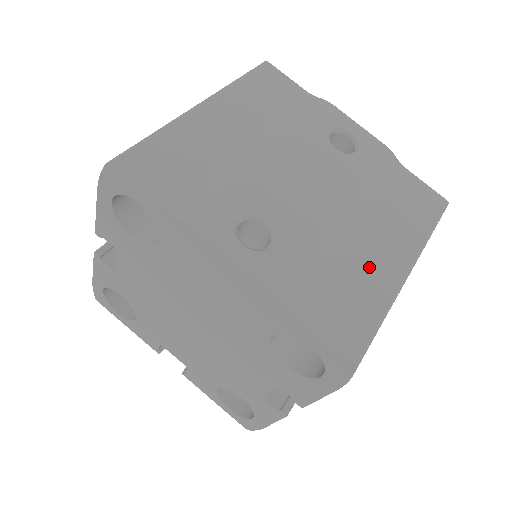
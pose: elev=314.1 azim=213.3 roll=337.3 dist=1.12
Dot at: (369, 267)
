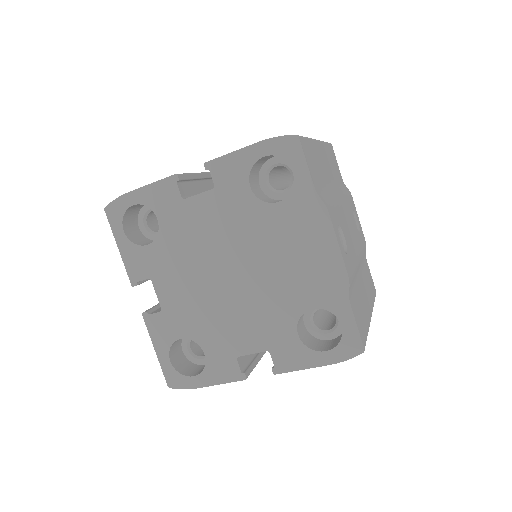
Dot at: (363, 301)
